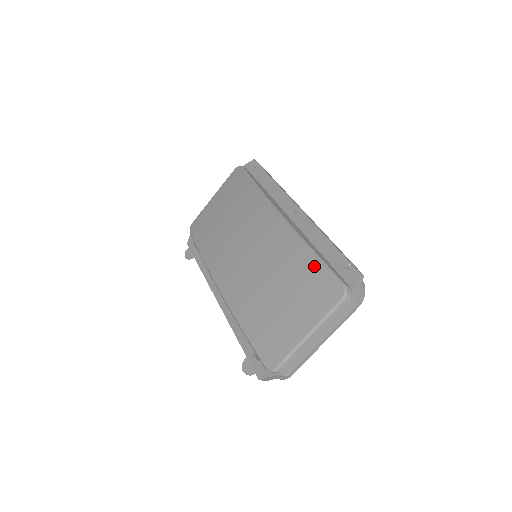
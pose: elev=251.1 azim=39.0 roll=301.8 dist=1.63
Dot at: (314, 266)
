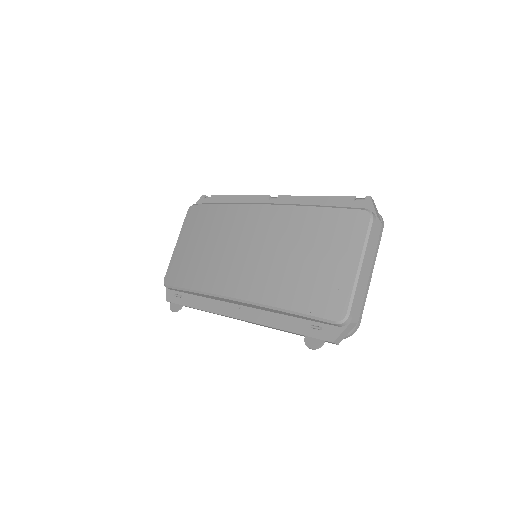
Dot at: (327, 214)
